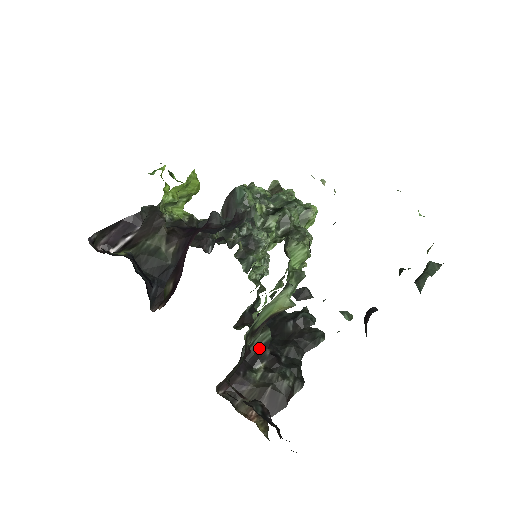
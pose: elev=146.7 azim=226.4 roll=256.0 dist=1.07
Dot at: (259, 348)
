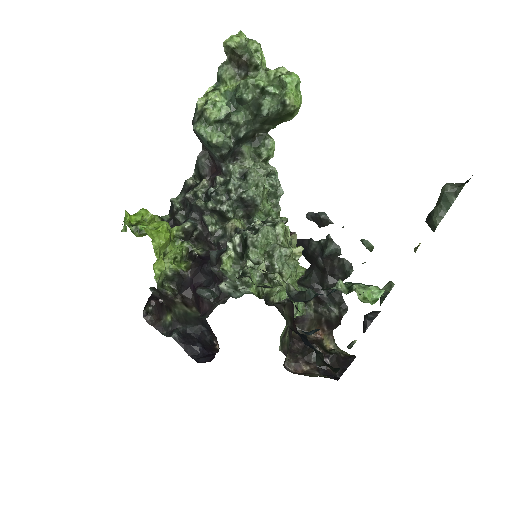
Dot at: occluded
